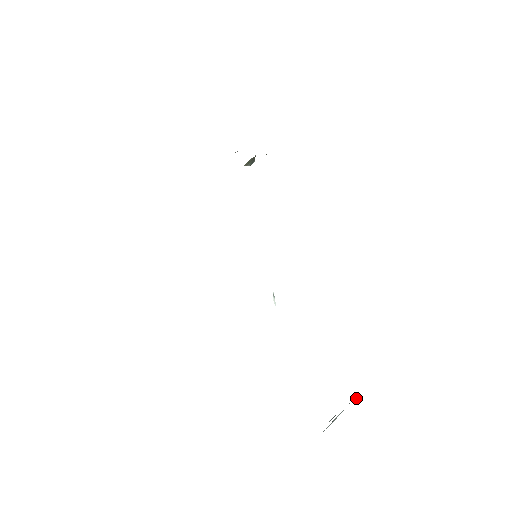
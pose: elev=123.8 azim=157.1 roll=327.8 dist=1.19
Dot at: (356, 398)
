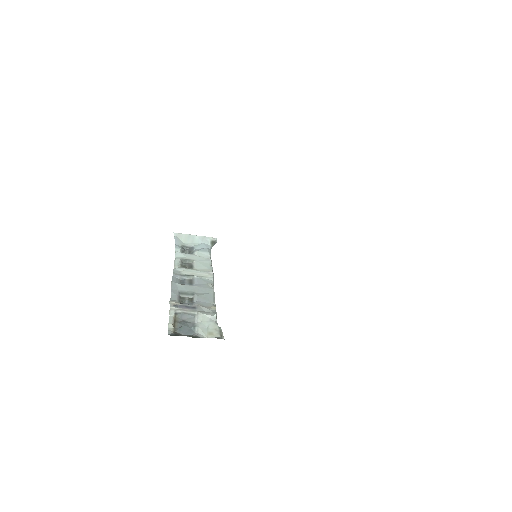
Dot at: occluded
